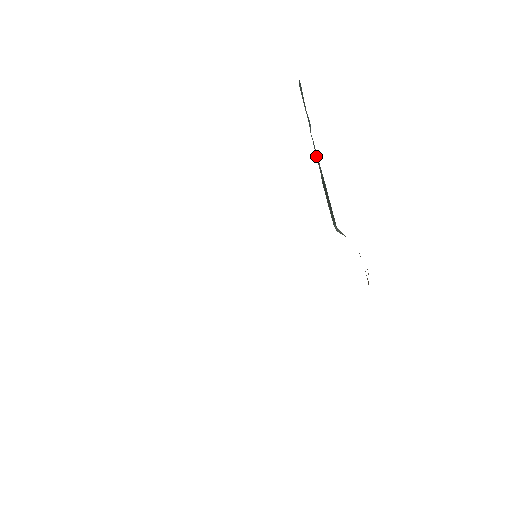
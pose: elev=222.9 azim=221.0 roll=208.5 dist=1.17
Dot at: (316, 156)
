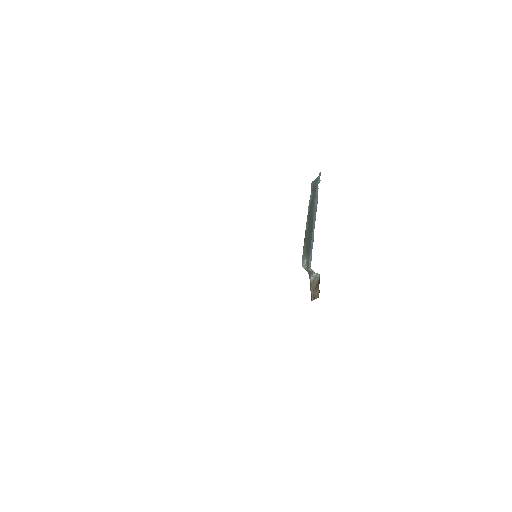
Dot at: (308, 218)
